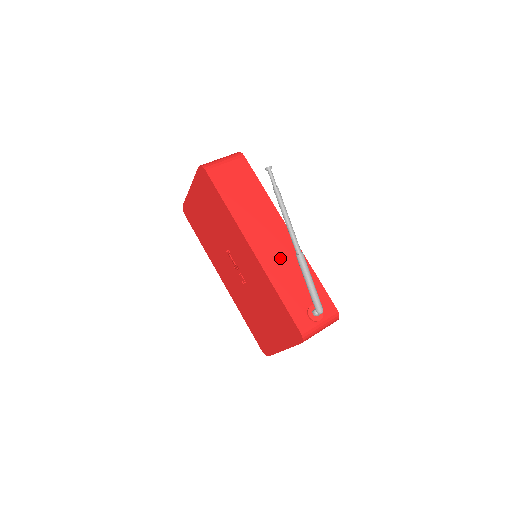
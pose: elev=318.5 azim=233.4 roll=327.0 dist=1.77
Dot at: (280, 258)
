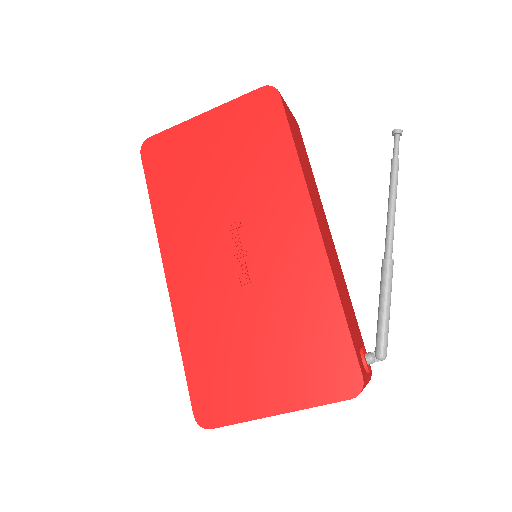
Dot at: (334, 261)
